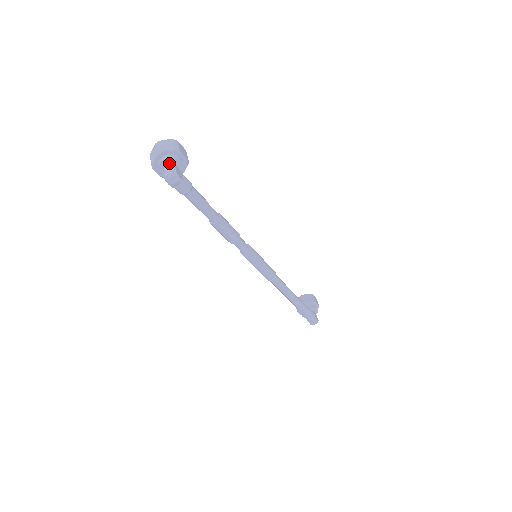
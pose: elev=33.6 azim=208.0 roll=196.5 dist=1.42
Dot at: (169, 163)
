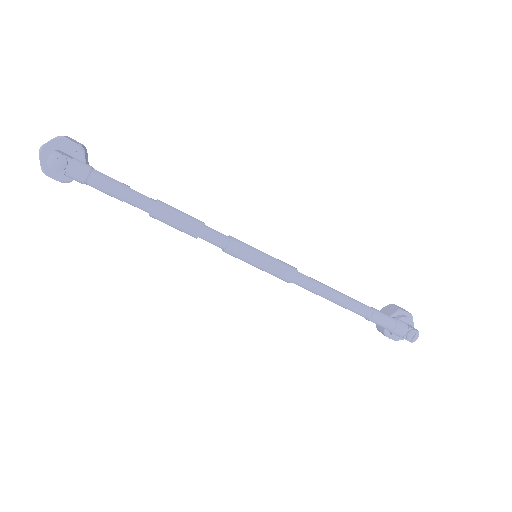
Dot at: occluded
